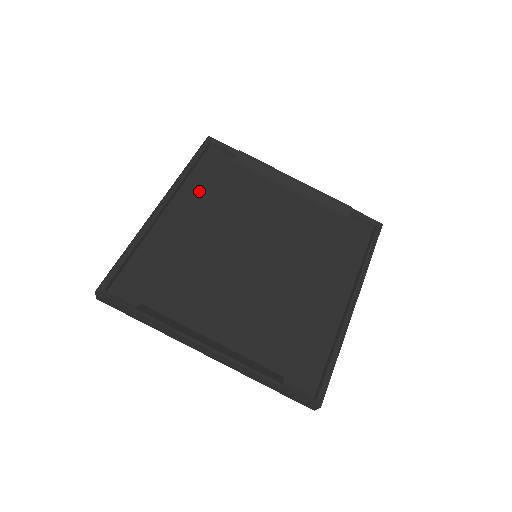
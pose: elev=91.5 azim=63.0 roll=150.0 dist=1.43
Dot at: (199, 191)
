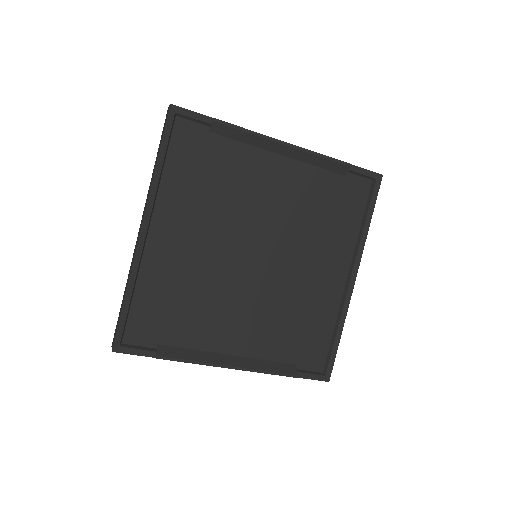
Dot at: (179, 192)
